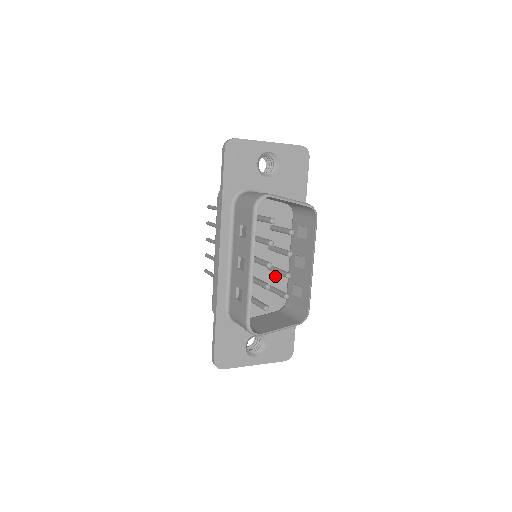
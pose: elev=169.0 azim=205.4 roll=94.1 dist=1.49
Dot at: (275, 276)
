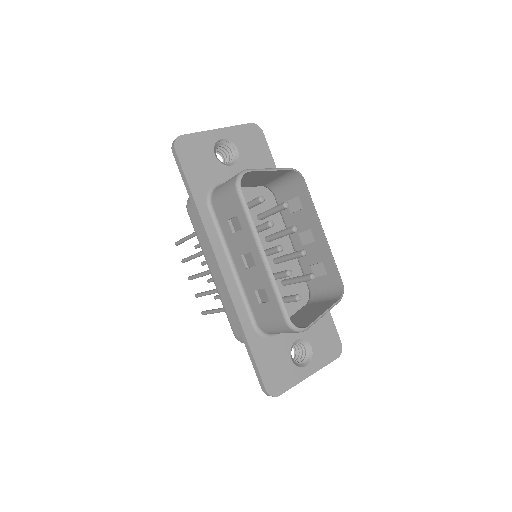
Dot at: (286, 268)
